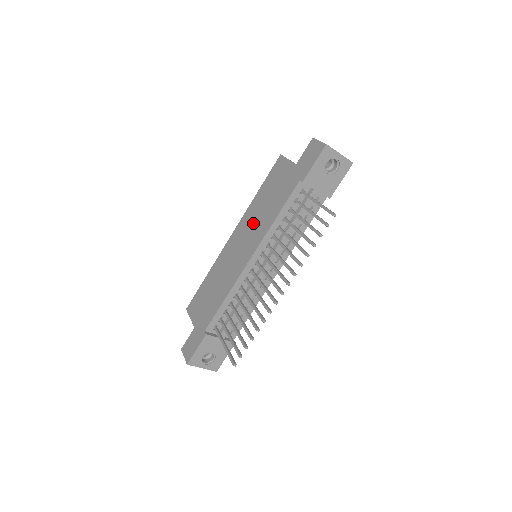
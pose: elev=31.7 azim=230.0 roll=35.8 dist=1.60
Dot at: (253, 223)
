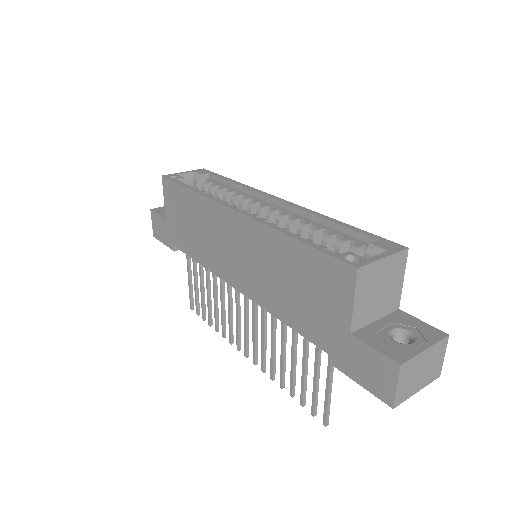
Dot at: (260, 264)
